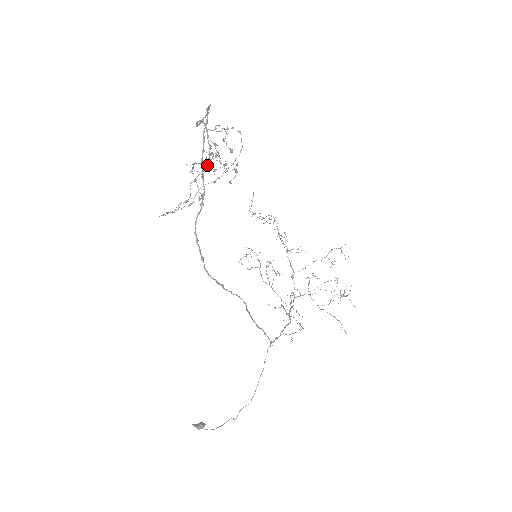
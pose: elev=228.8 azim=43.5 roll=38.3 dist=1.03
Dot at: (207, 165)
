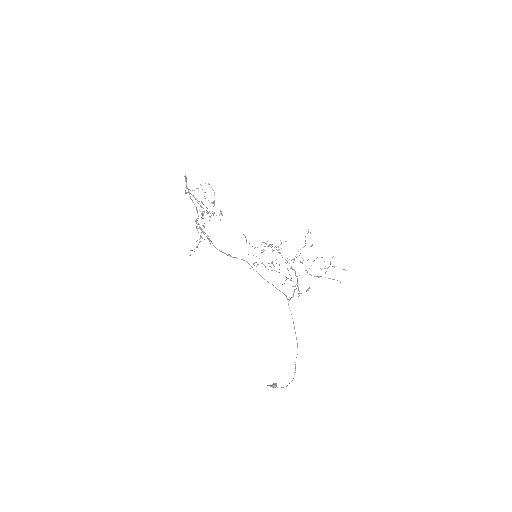
Dot at: (202, 215)
